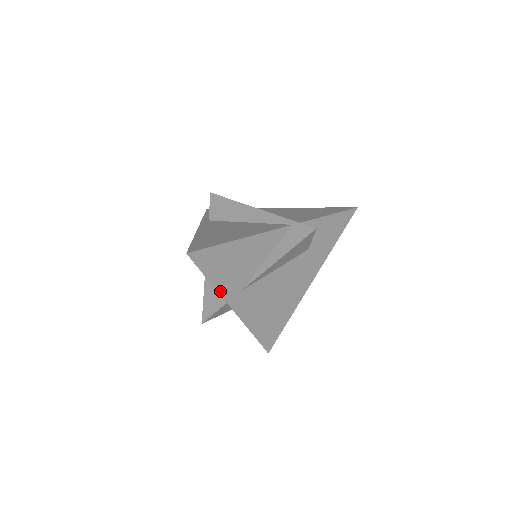
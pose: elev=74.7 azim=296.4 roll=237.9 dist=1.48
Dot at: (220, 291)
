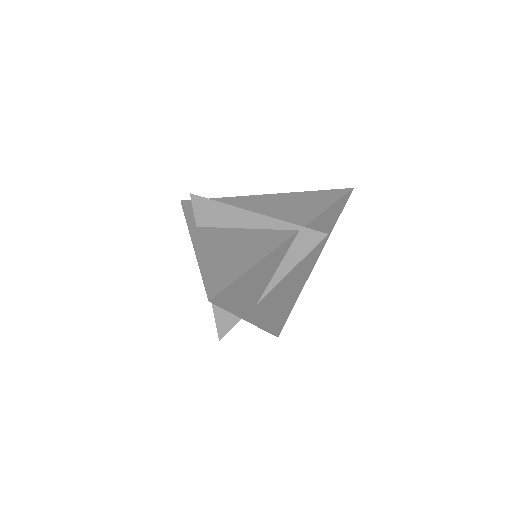
Dot at: (238, 314)
